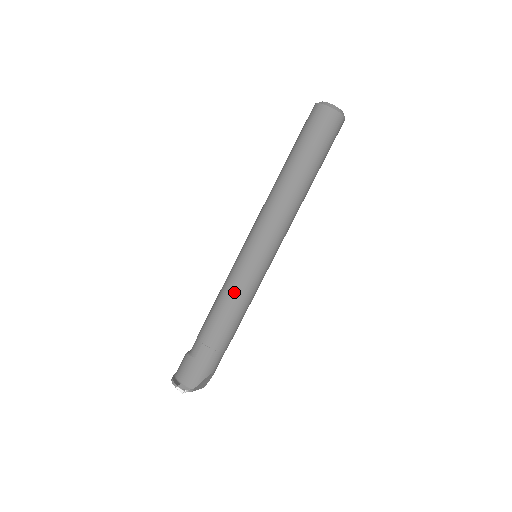
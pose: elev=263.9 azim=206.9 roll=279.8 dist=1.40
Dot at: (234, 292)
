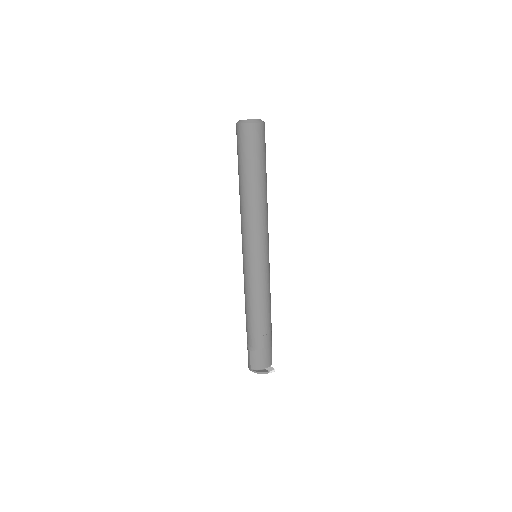
Dot at: (266, 289)
